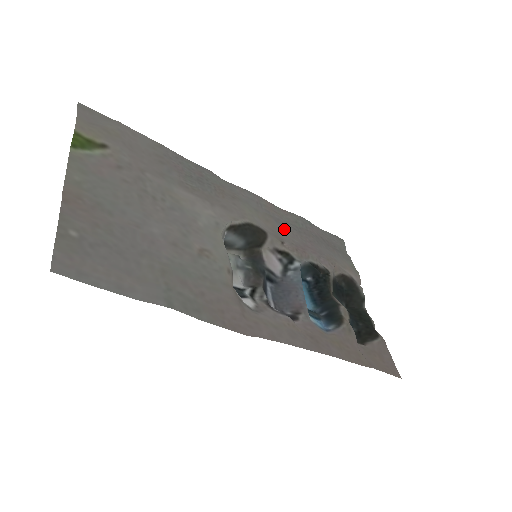
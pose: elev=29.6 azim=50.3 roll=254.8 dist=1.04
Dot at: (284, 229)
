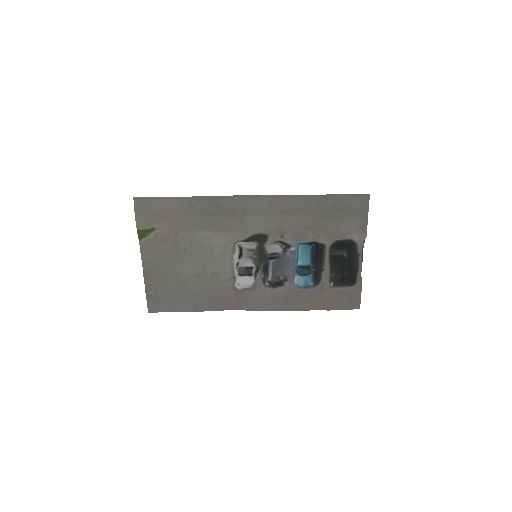
Dot at: (290, 219)
